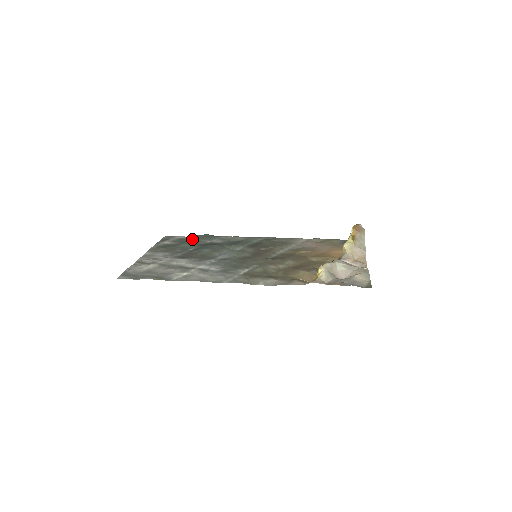
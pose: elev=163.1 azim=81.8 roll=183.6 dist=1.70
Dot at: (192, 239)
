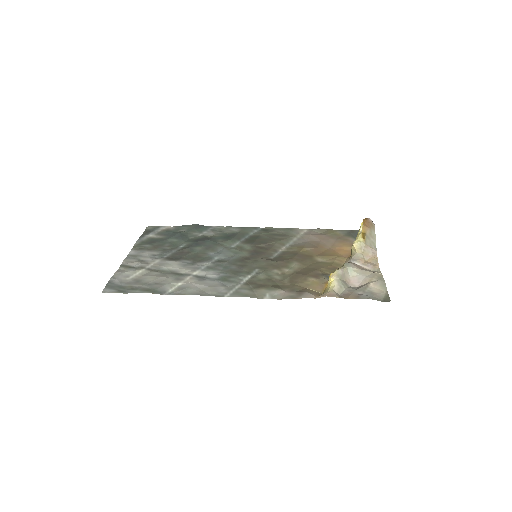
Dot at: (180, 231)
